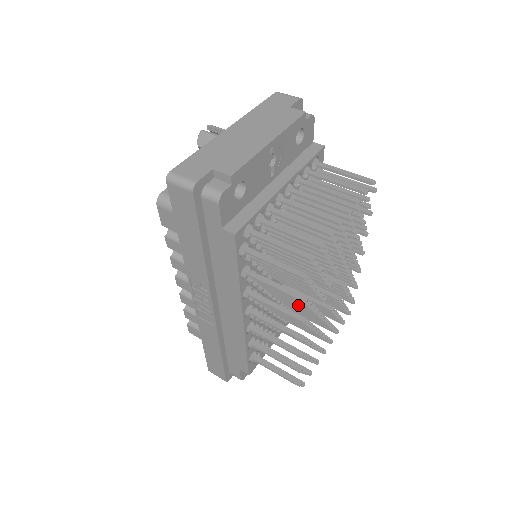
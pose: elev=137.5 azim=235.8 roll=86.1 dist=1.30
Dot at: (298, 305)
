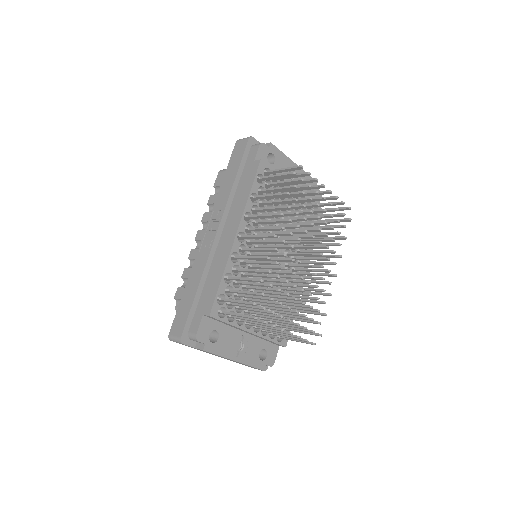
Dot at: (279, 233)
